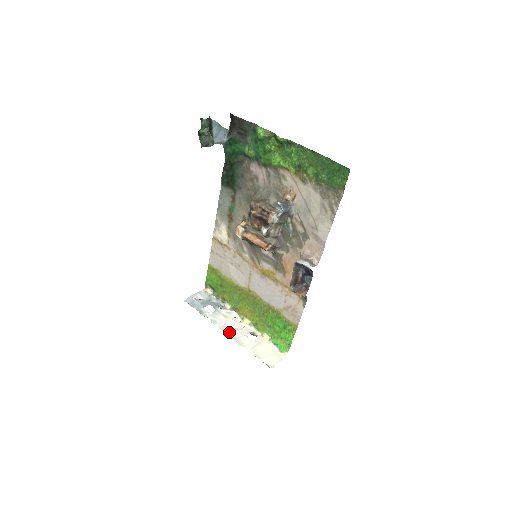
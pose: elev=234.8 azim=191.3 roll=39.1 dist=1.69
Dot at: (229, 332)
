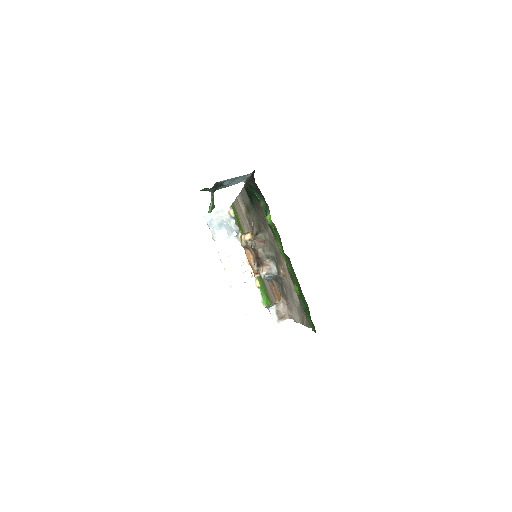
Dot at: (228, 266)
